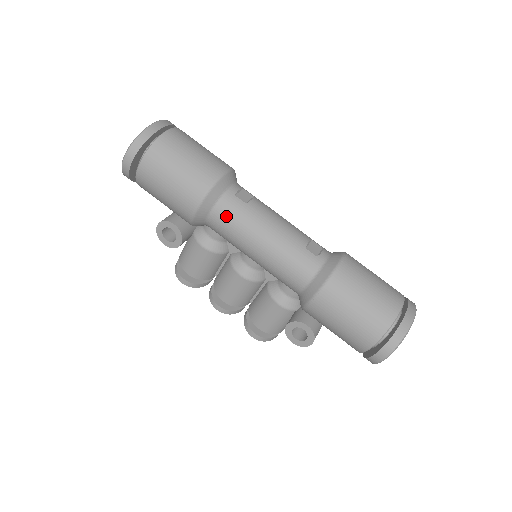
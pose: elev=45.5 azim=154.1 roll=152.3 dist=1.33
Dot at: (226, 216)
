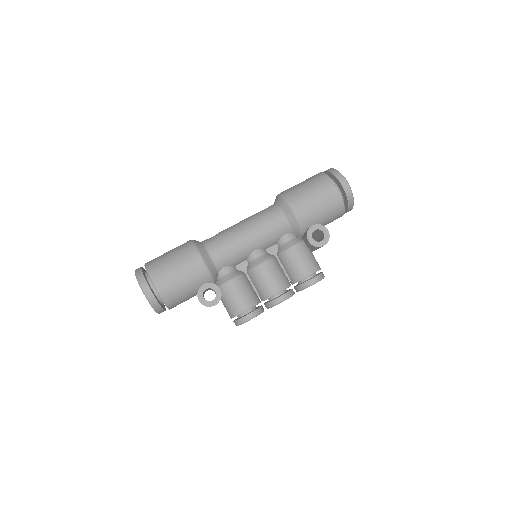
Dot at: (216, 245)
